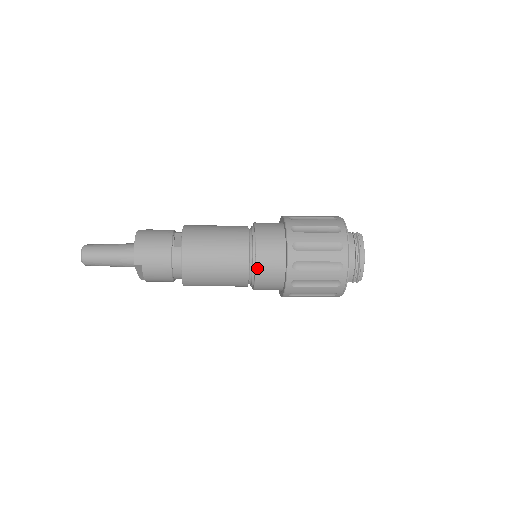
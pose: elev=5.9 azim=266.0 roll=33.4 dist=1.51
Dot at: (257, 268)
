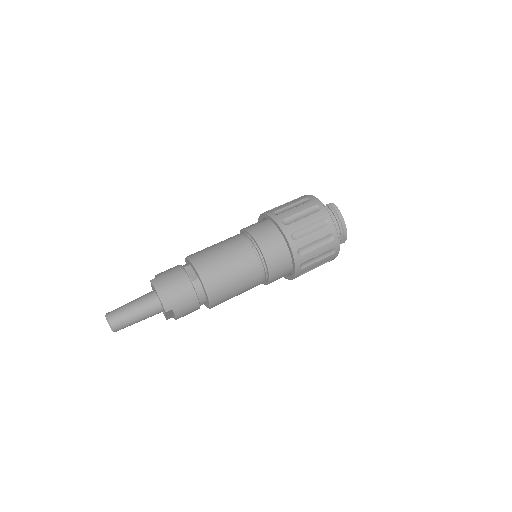
Dot at: (269, 268)
